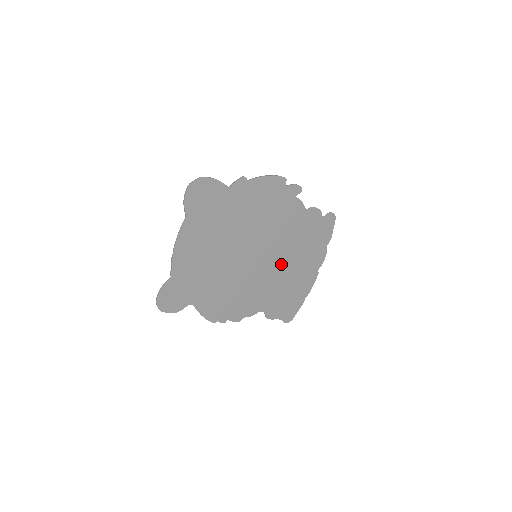
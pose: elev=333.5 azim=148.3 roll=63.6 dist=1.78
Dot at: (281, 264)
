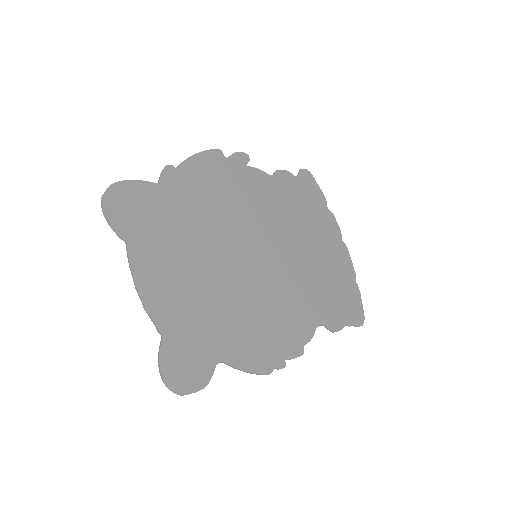
Dot at: (294, 252)
